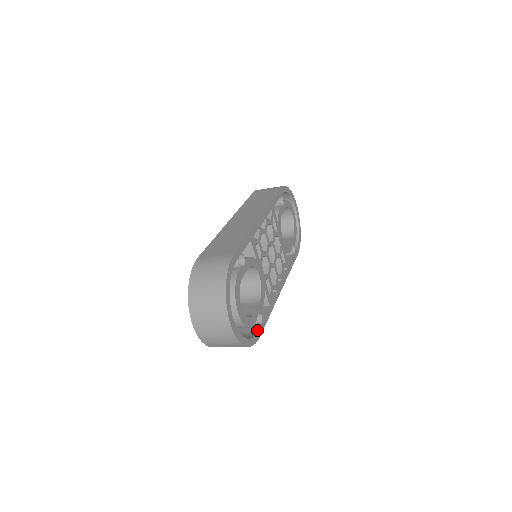
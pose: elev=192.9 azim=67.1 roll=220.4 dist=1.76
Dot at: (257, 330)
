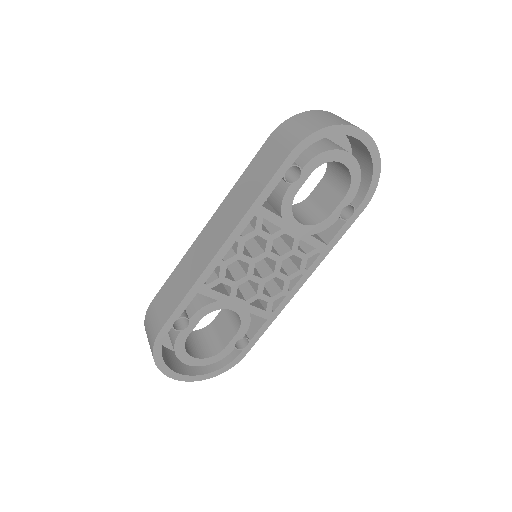
Dot at: (239, 352)
